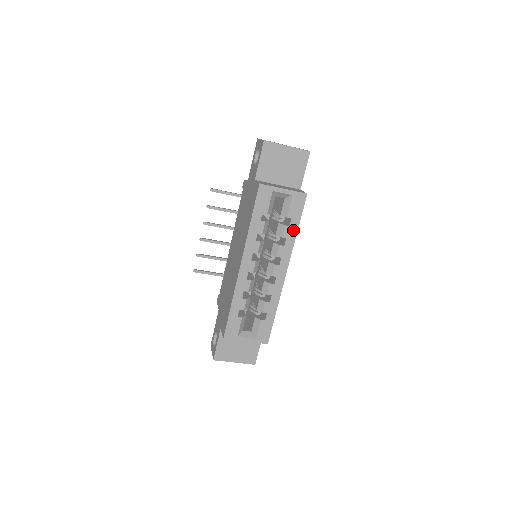
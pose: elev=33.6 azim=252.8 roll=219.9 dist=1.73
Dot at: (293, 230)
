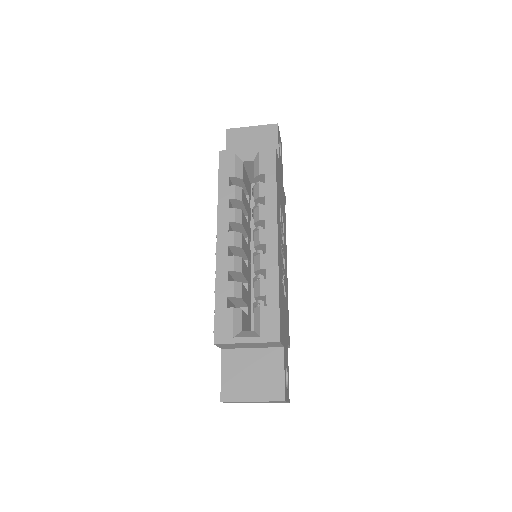
Dot at: (271, 186)
